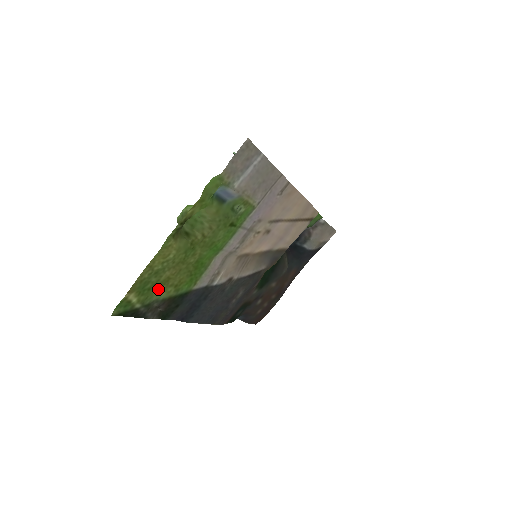
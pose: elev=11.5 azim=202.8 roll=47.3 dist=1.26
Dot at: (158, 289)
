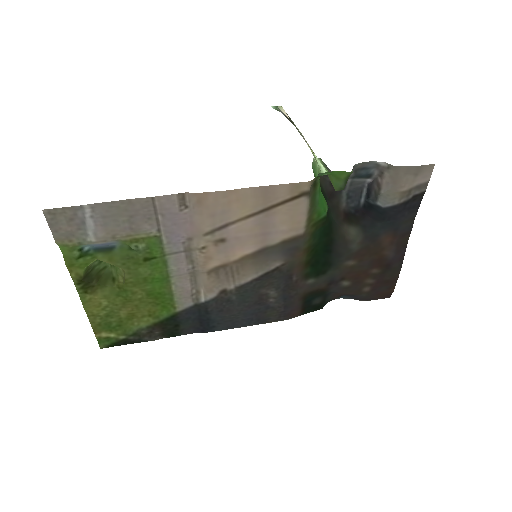
Dot at: (131, 322)
